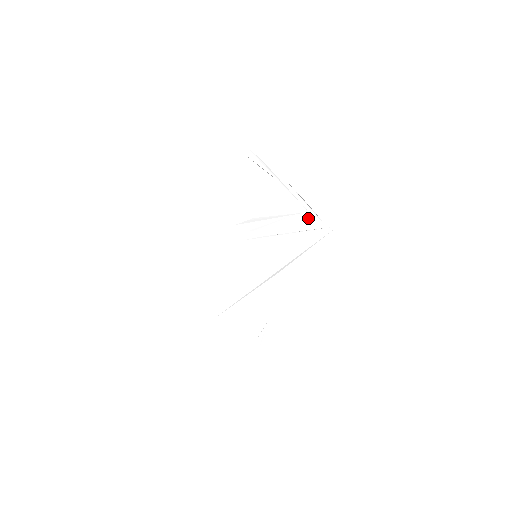
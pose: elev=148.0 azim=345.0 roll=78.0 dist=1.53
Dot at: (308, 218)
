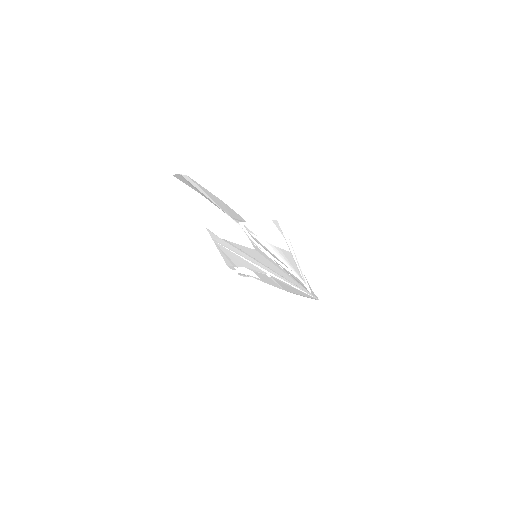
Dot at: occluded
